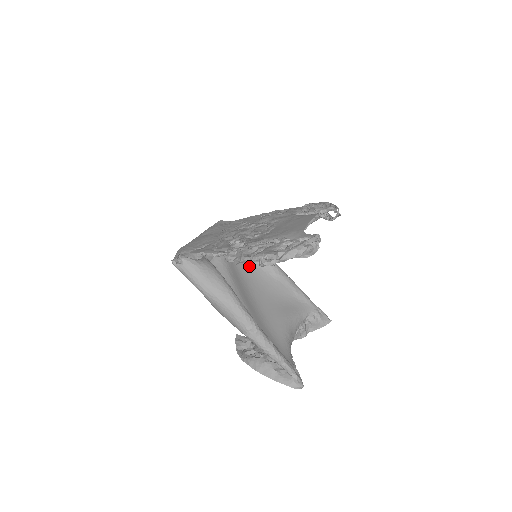
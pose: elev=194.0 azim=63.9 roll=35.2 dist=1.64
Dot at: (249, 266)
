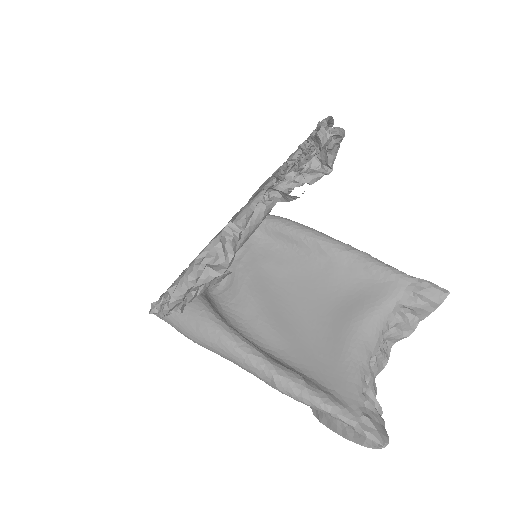
Dot at: (286, 258)
